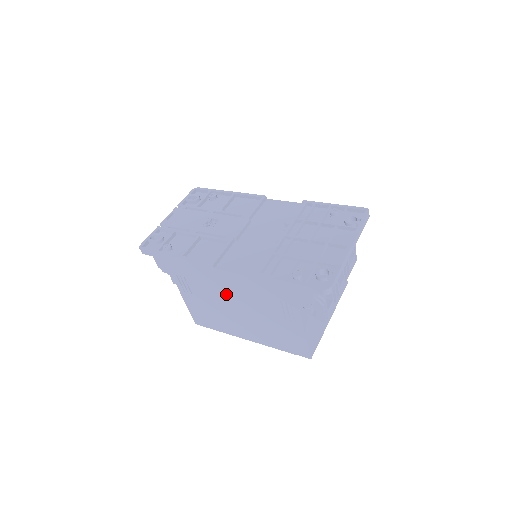
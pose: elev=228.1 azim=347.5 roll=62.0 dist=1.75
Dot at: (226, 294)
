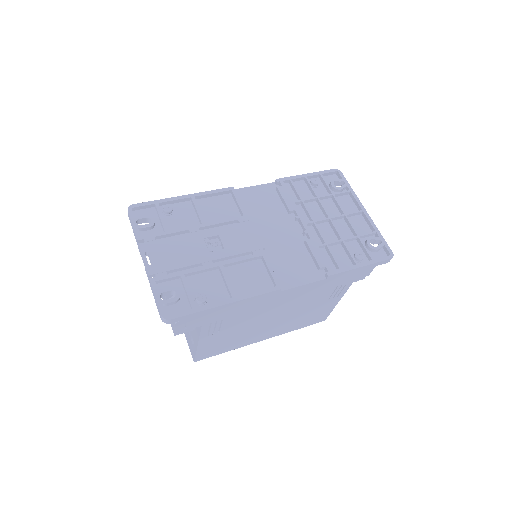
Dot at: (272, 310)
